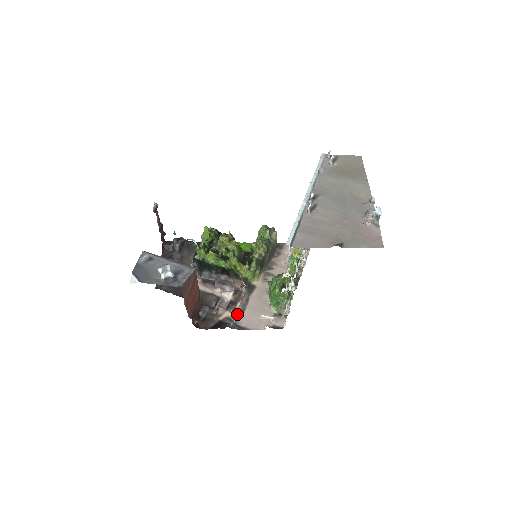
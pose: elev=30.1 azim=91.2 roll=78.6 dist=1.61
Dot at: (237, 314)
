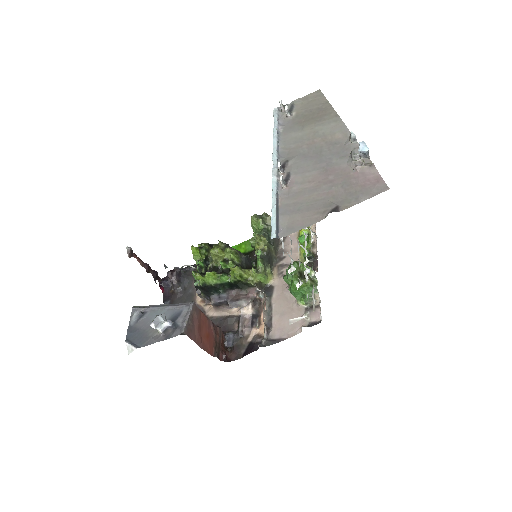
Dot at: (265, 327)
